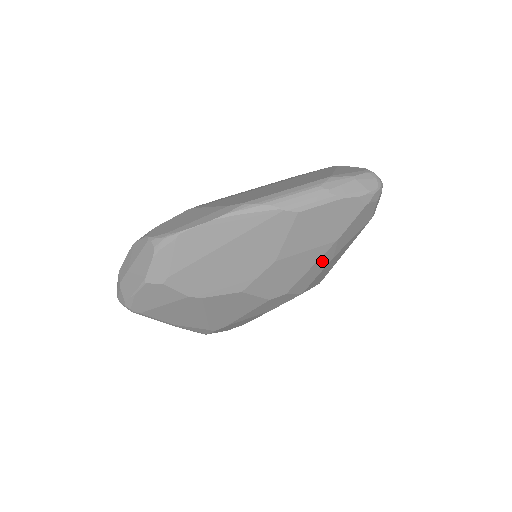
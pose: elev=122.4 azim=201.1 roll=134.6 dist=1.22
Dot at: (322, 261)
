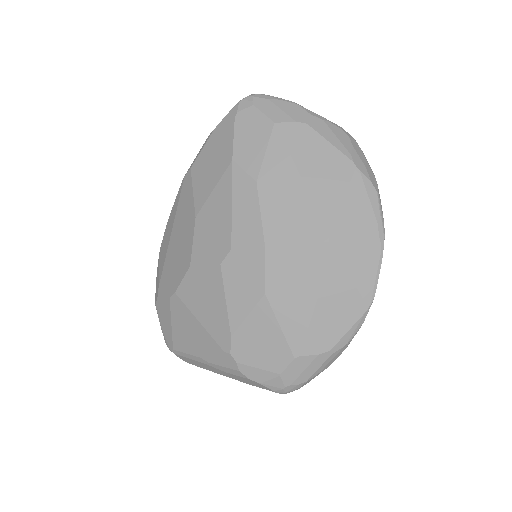
Dot at: (242, 191)
